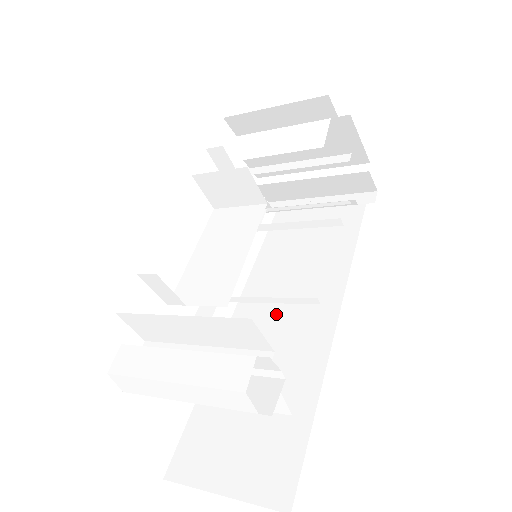
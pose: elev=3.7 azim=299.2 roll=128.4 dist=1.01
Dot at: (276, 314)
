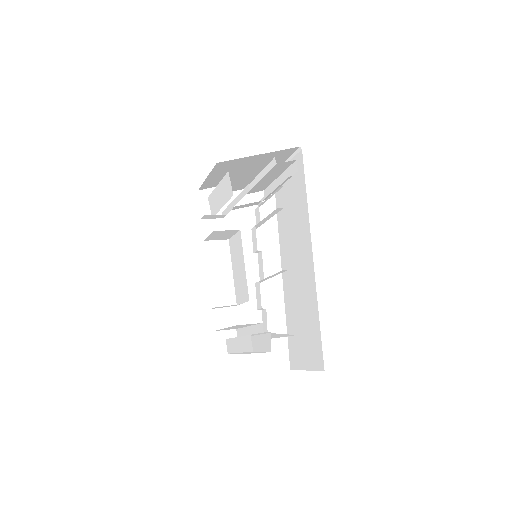
Dot at: (294, 266)
